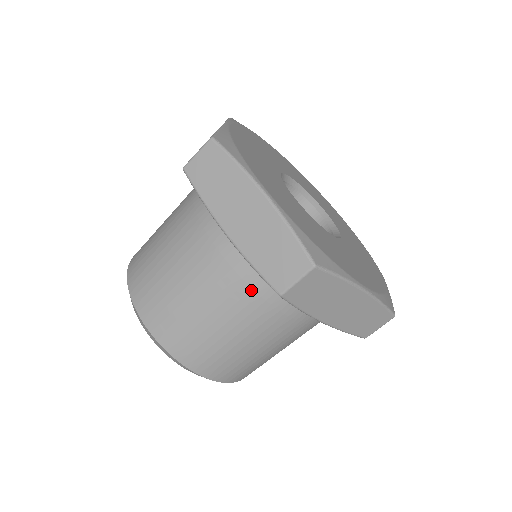
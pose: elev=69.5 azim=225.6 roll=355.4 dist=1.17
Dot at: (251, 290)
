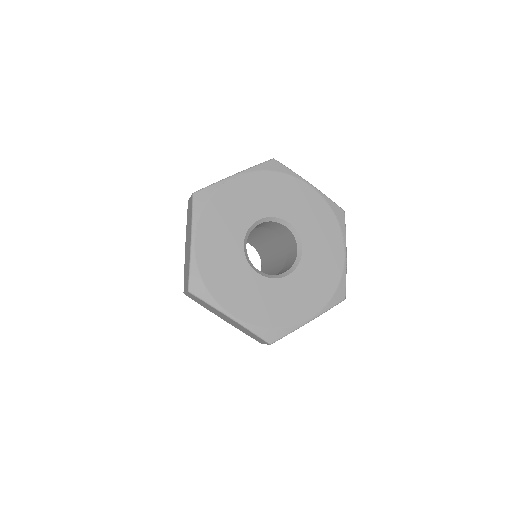
Dot at: occluded
